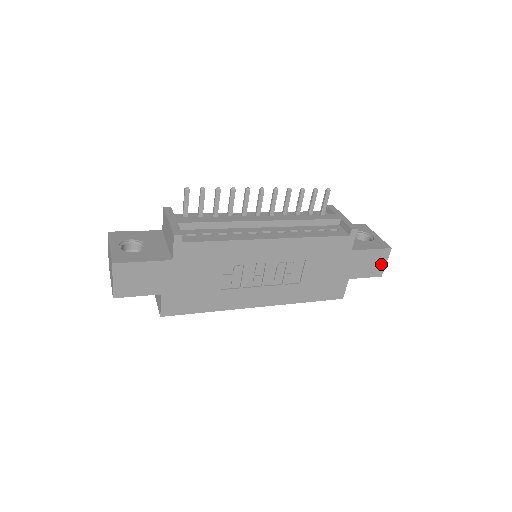
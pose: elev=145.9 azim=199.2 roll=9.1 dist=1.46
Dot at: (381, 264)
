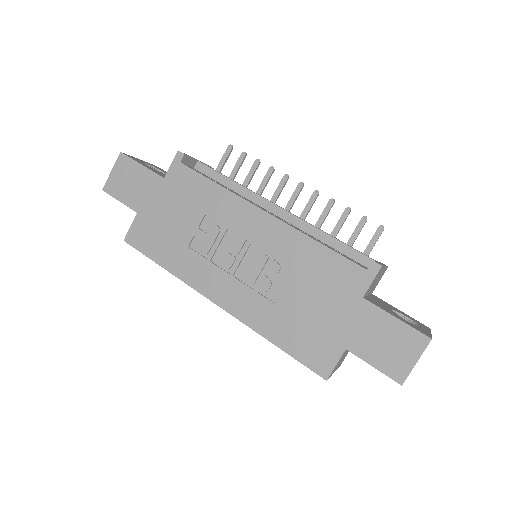
Dot at: (406, 359)
